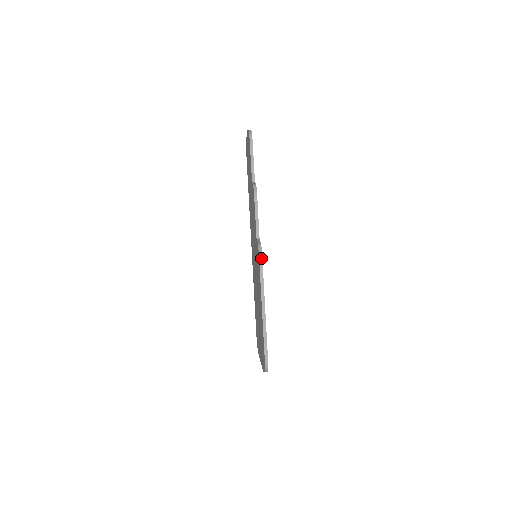
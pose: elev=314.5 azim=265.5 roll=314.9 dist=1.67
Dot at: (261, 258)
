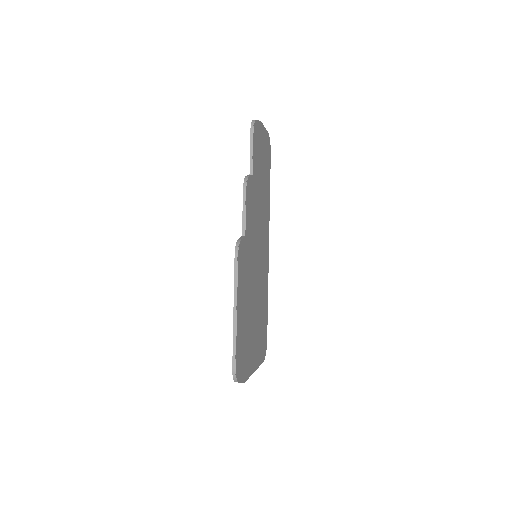
Dot at: (237, 256)
